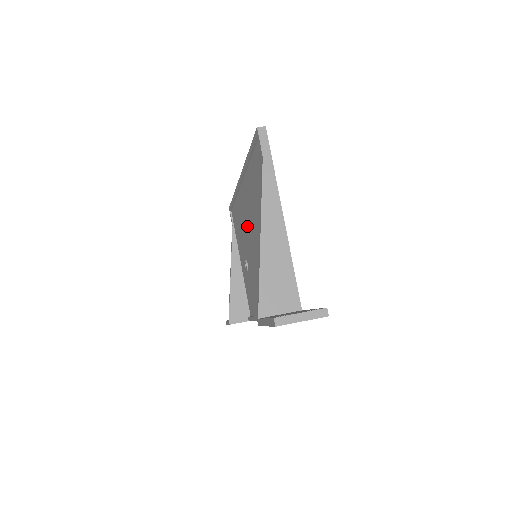
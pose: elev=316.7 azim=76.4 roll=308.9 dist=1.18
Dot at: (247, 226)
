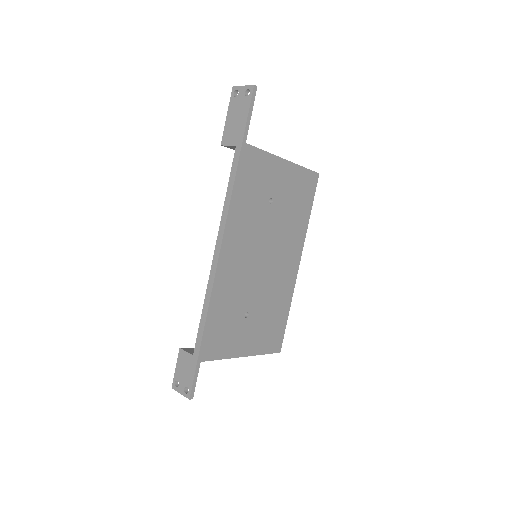
Dot at: occluded
